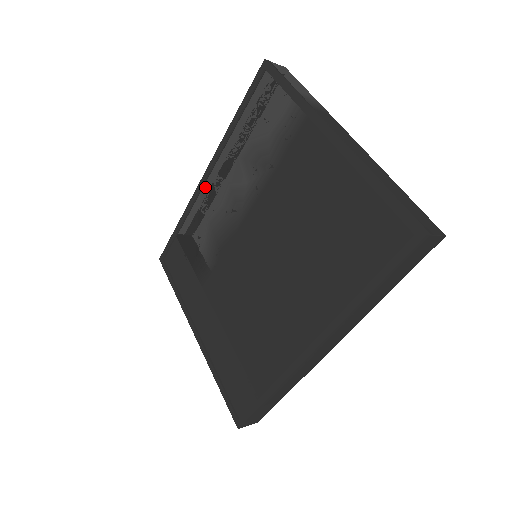
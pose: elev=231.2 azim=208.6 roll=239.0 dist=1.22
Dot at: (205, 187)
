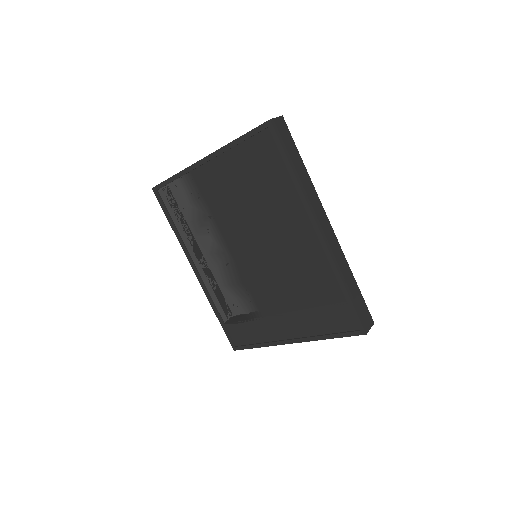
Dot at: (202, 277)
